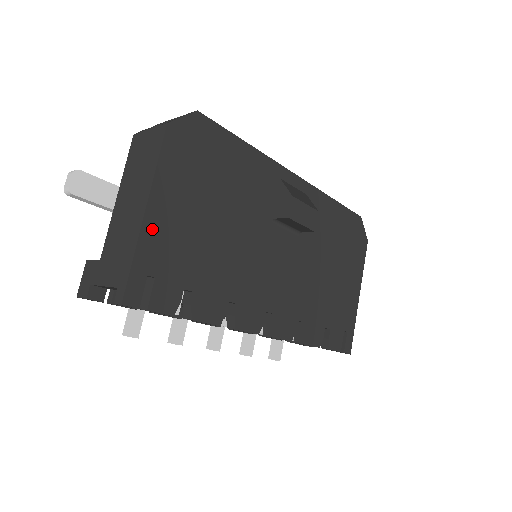
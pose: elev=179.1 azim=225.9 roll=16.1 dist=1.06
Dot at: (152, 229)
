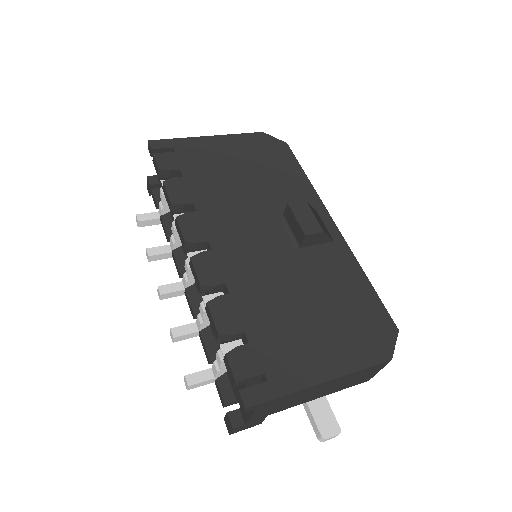
Dot at: (202, 142)
